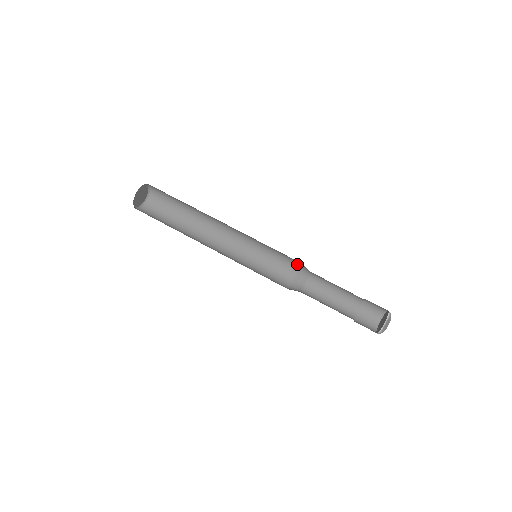
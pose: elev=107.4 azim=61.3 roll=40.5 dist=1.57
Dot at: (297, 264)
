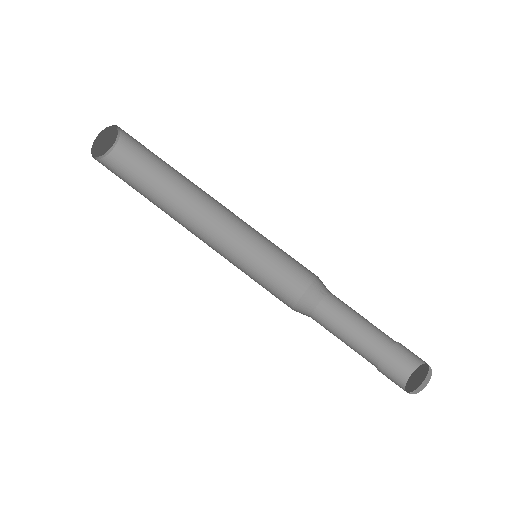
Dot at: (311, 276)
